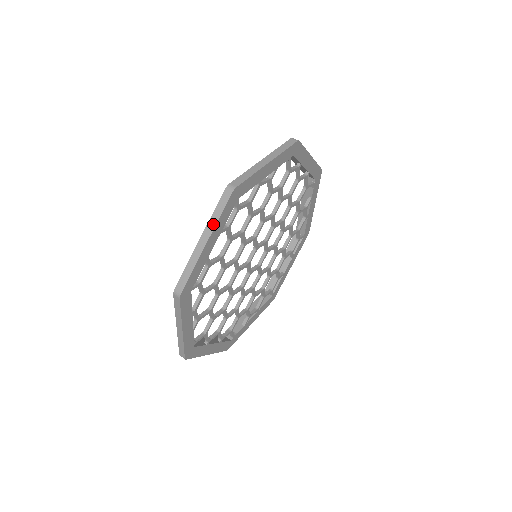
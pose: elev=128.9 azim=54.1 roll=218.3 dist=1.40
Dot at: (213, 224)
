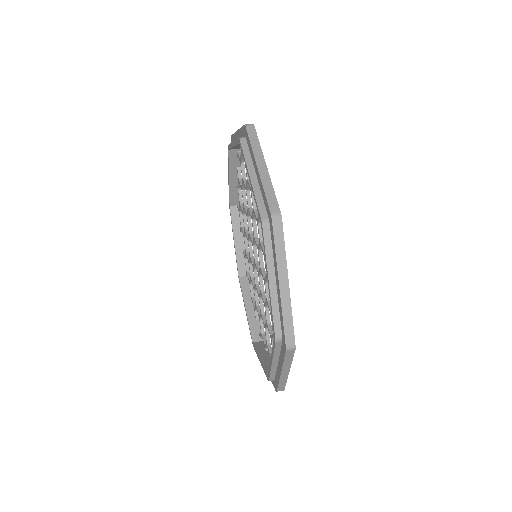
Dot at: (283, 262)
